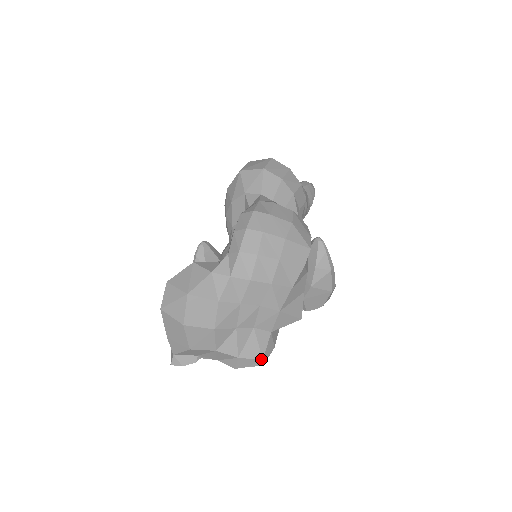
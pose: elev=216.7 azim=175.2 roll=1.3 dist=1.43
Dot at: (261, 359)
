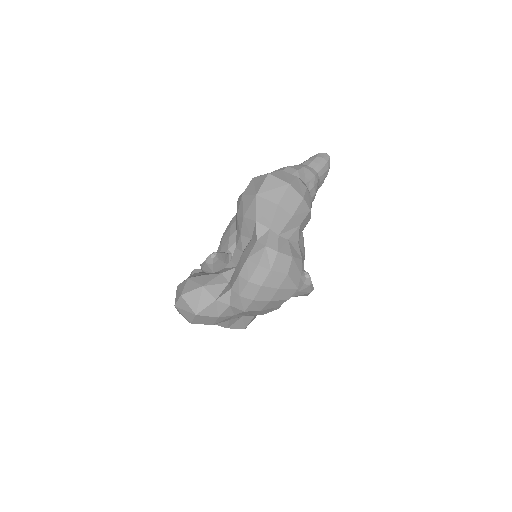
Dot at: occluded
